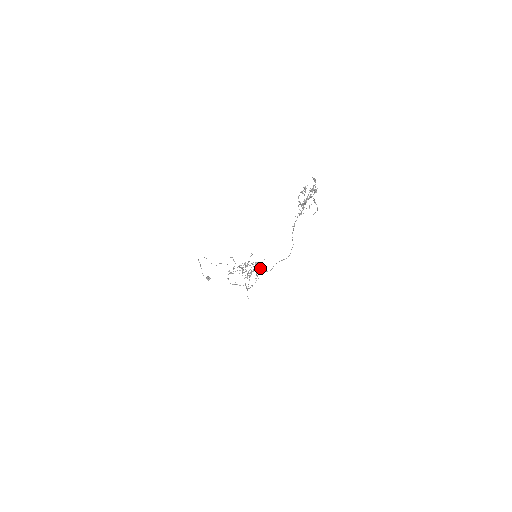
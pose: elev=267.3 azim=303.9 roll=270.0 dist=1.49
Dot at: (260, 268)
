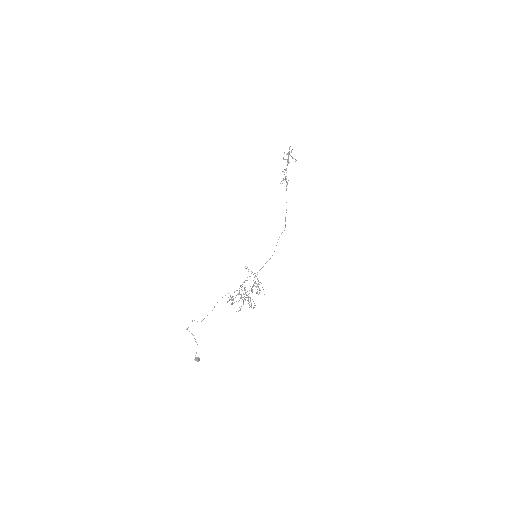
Dot at: occluded
